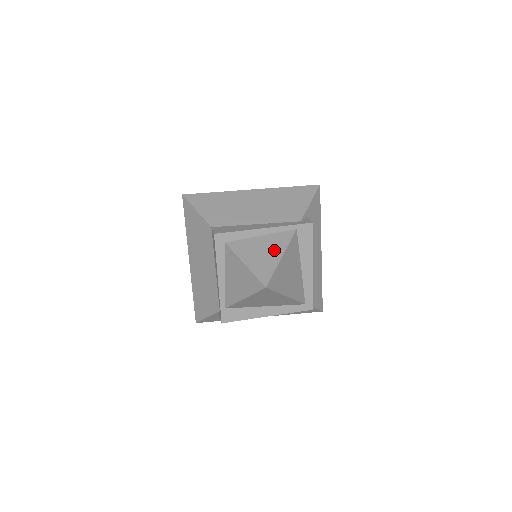
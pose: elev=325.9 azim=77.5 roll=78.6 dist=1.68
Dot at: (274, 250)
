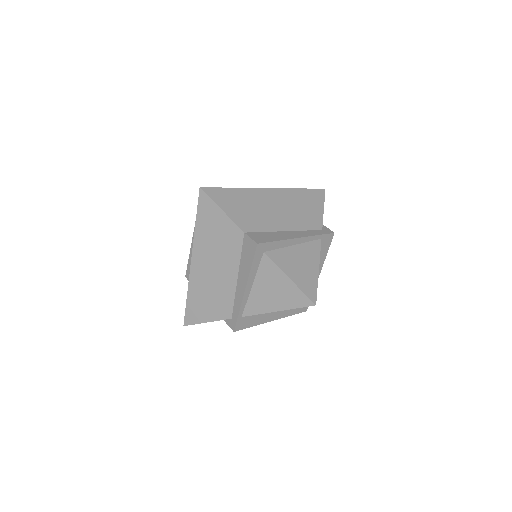
Dot at: (310, 262)
